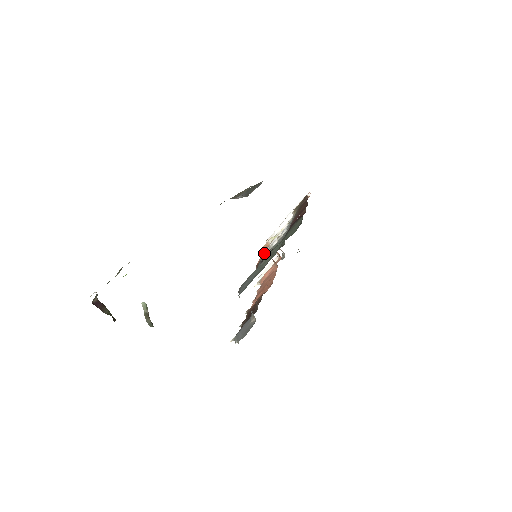
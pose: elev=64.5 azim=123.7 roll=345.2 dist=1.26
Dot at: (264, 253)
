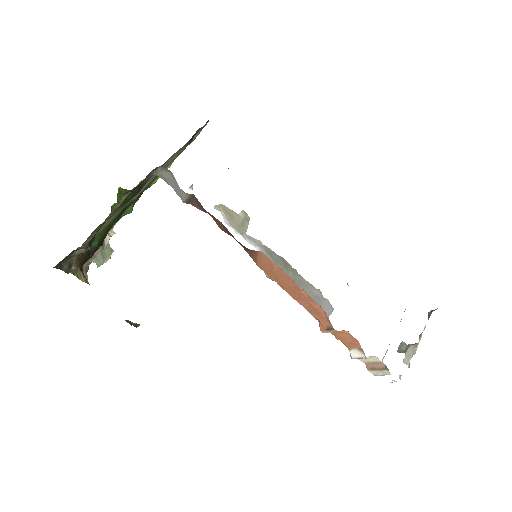
Dot at: occluded
